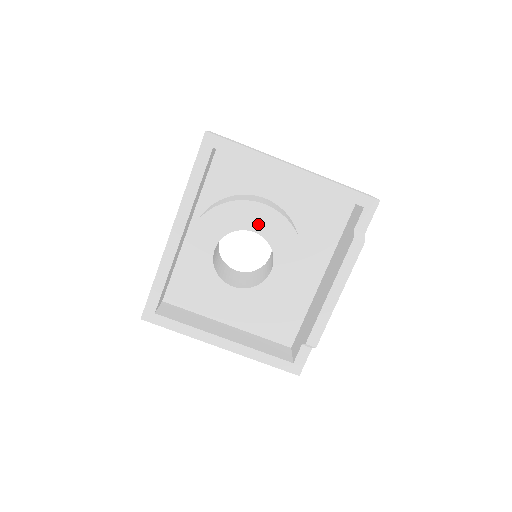
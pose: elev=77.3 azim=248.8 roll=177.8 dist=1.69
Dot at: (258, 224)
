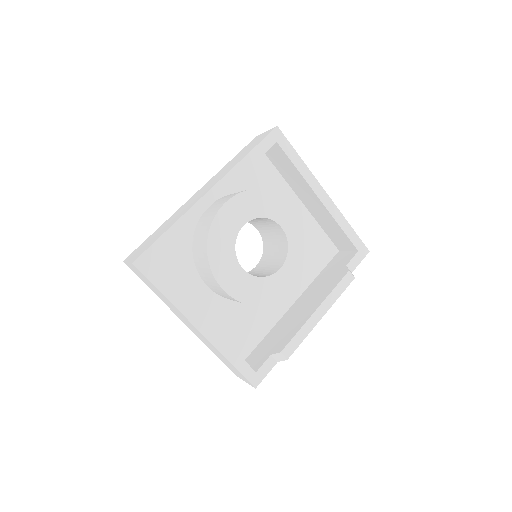
Dot at: (287, 222)
